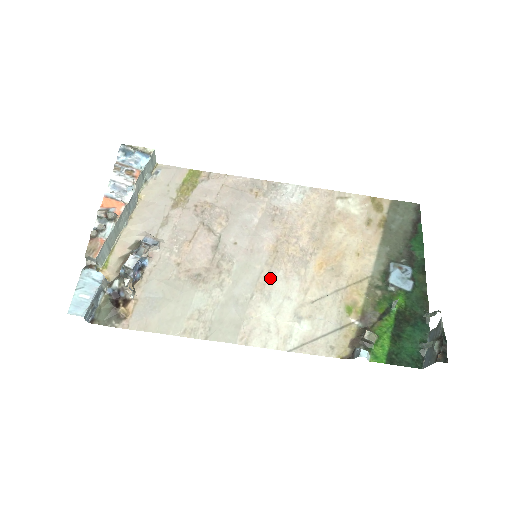
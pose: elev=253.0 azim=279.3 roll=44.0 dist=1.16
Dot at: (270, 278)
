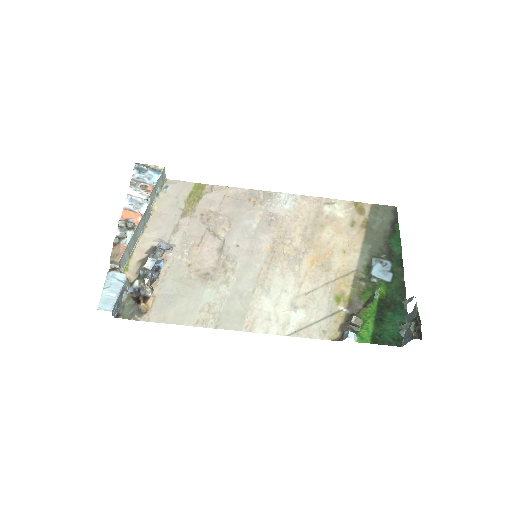
Dot at: (269, 274)
